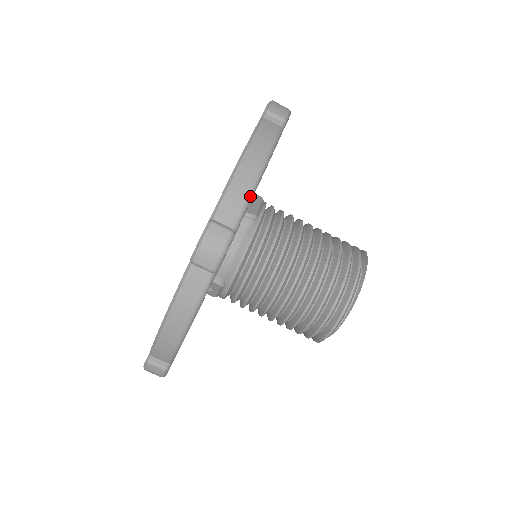
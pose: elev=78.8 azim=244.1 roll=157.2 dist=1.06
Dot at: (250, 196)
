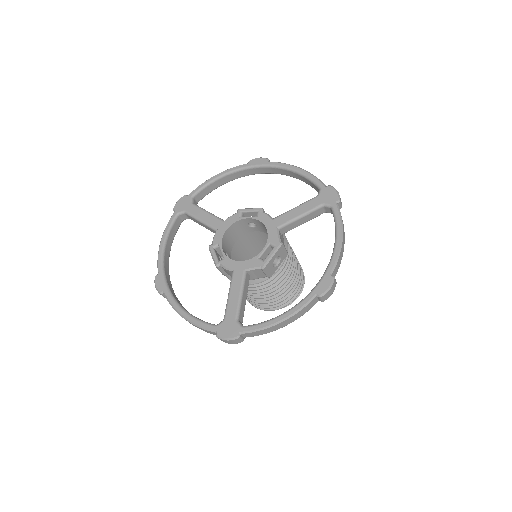
Dot at: occluded
